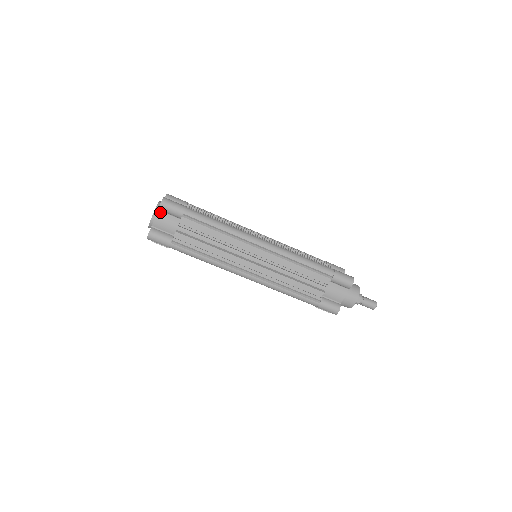
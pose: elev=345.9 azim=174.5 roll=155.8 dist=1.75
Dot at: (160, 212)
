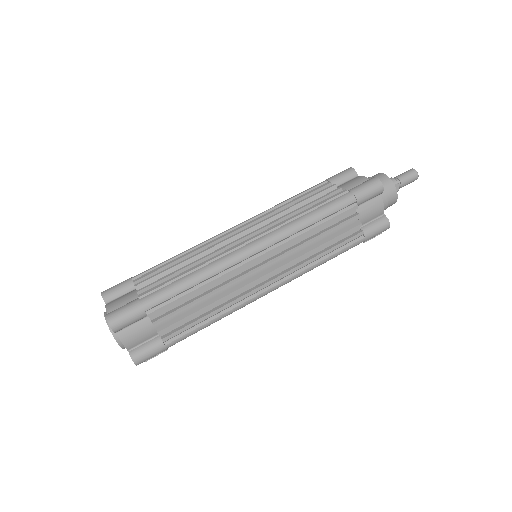
Dot at: (120, 332)
